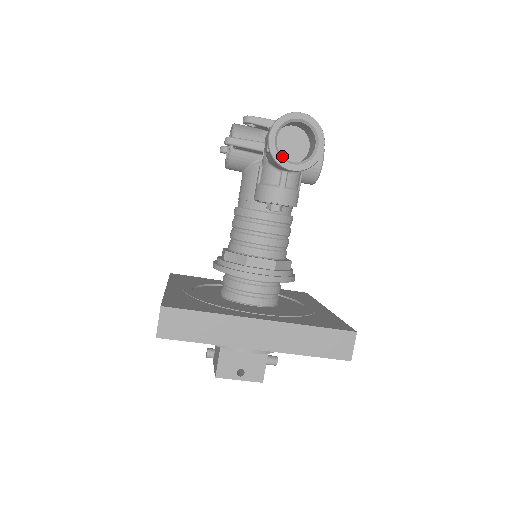
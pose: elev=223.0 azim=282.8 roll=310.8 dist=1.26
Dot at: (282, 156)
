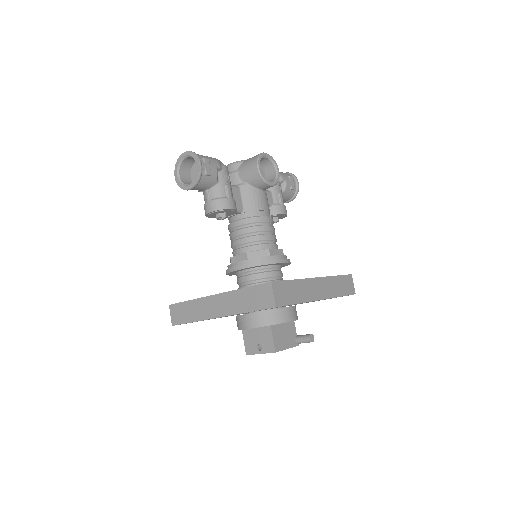
Dot at: (184, 184)
